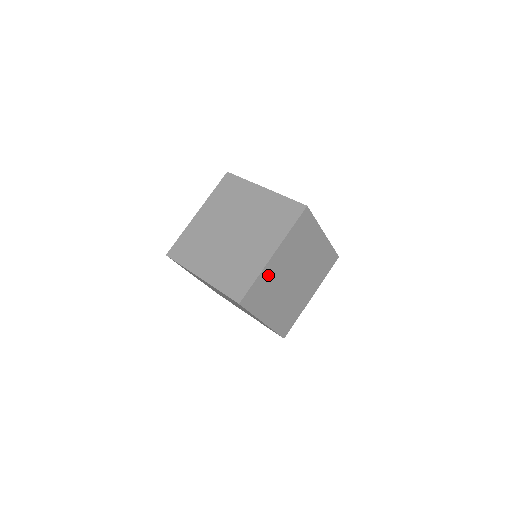
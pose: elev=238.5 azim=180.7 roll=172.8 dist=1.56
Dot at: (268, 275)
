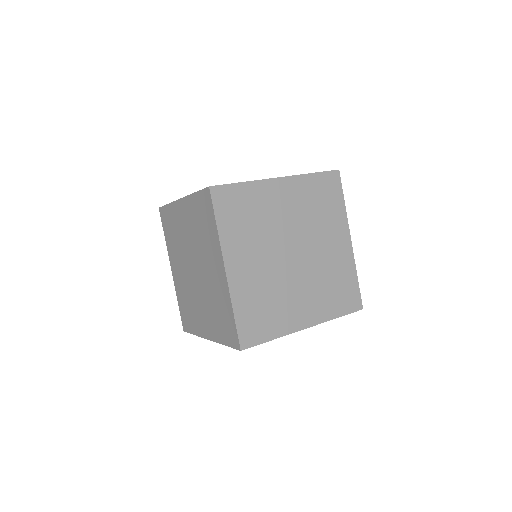
Dot at: (262, 198)
